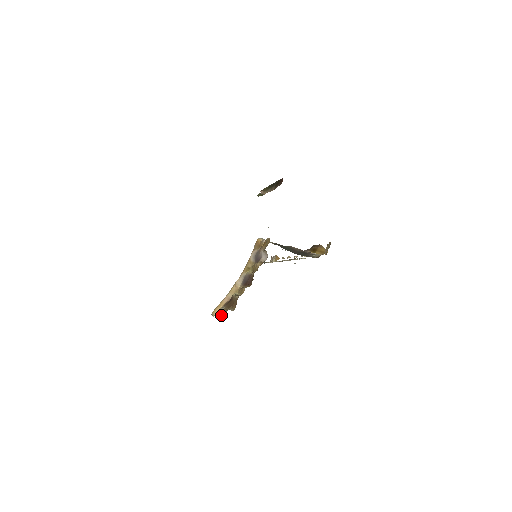
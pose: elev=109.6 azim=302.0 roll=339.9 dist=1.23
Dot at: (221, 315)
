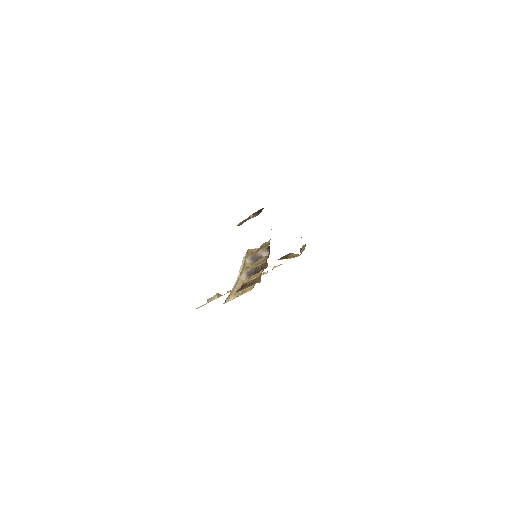
Dot at: (244, 293)
